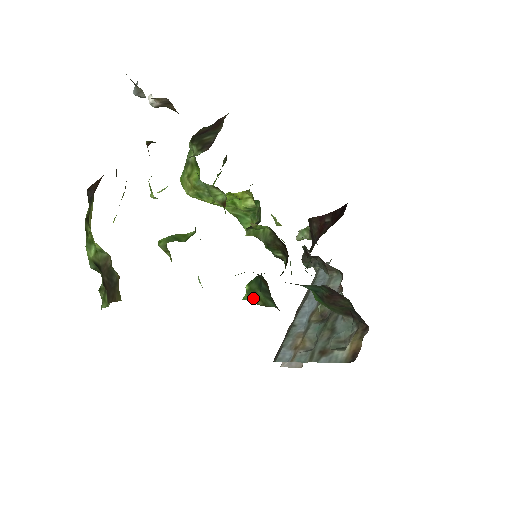
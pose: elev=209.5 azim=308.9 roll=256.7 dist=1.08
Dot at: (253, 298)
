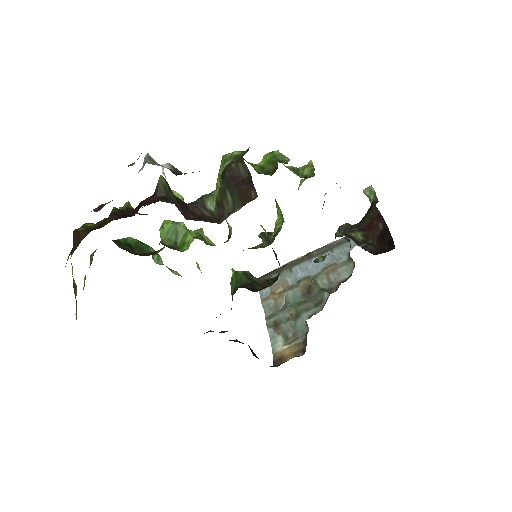
Dot at: occluded
